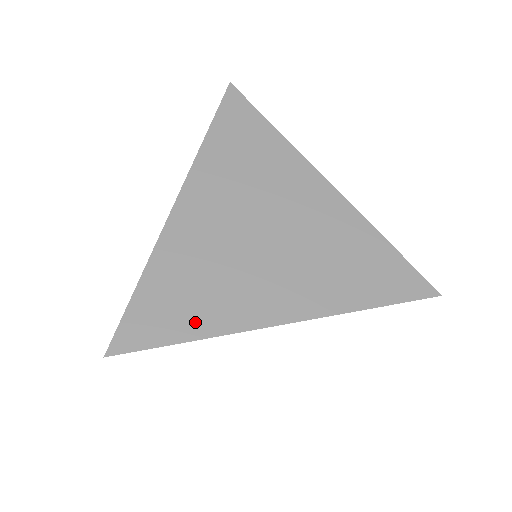
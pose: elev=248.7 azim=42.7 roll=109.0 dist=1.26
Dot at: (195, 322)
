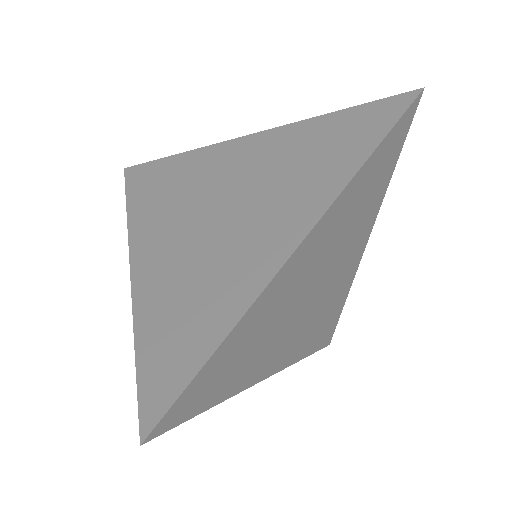
Dot at: (209, 330)
